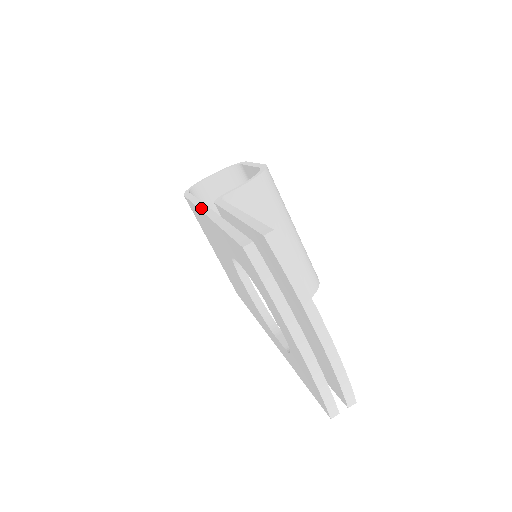
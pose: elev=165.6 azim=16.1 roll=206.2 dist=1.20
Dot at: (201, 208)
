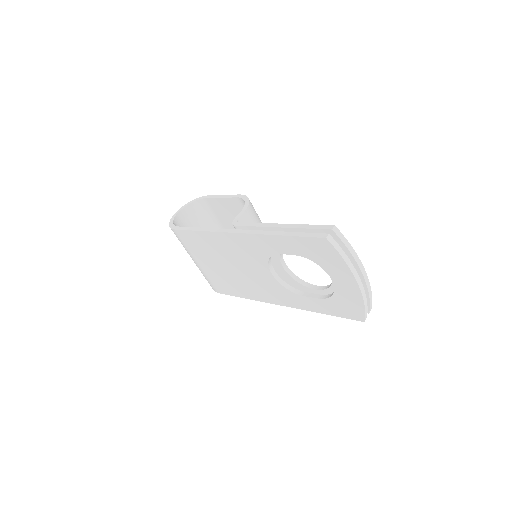
Dot at: (228, 231)
